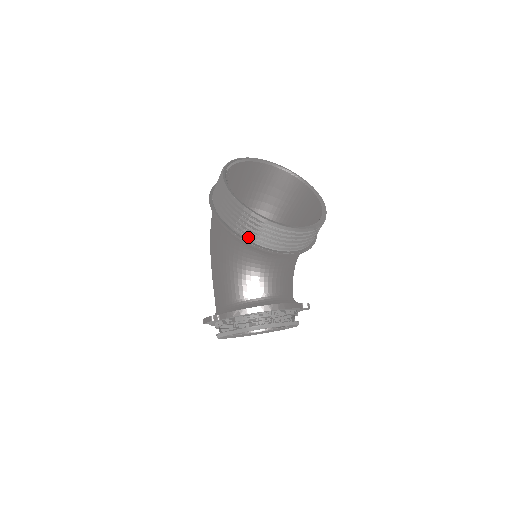
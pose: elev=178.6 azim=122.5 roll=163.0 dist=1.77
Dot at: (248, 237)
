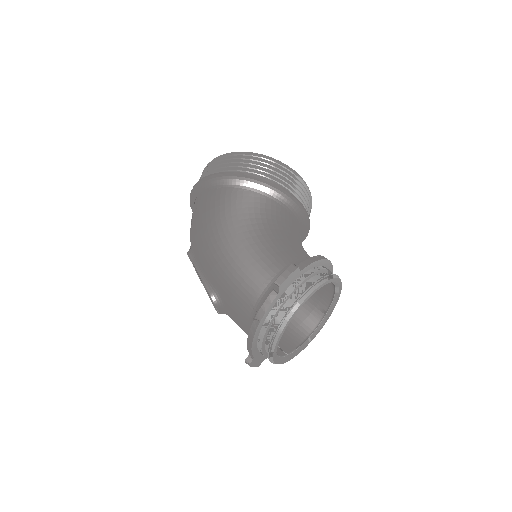
Dot at: (287, 190)
